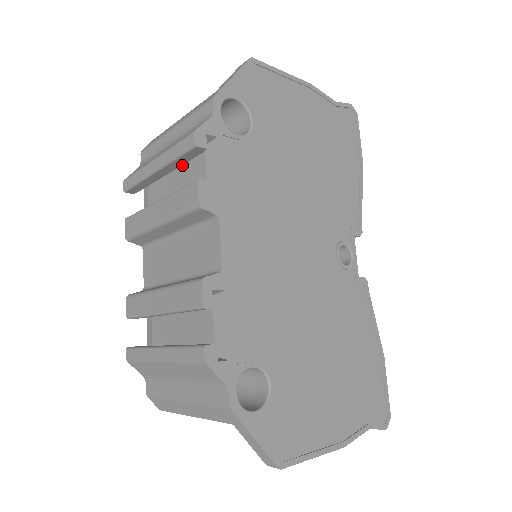
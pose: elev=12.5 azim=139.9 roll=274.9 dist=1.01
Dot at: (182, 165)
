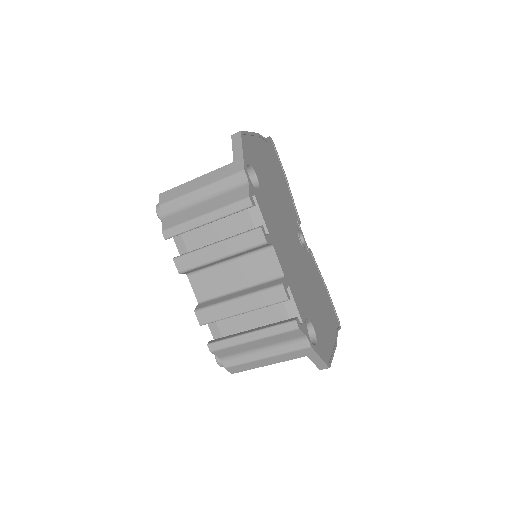
Dot at: occluded
